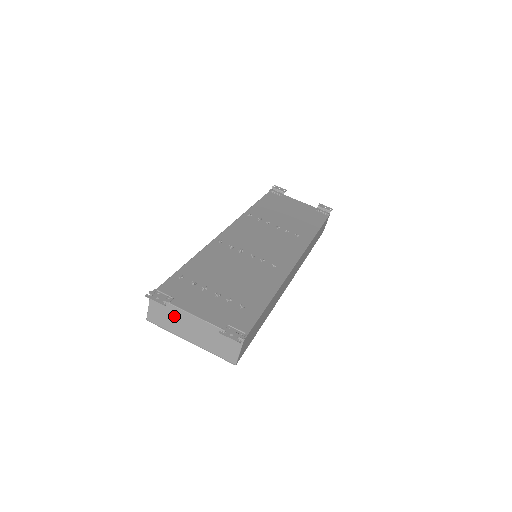
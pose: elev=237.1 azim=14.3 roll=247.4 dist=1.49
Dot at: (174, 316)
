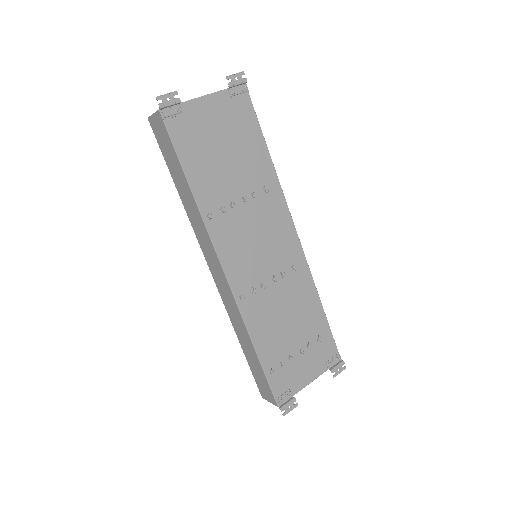
Dot at: occluded
